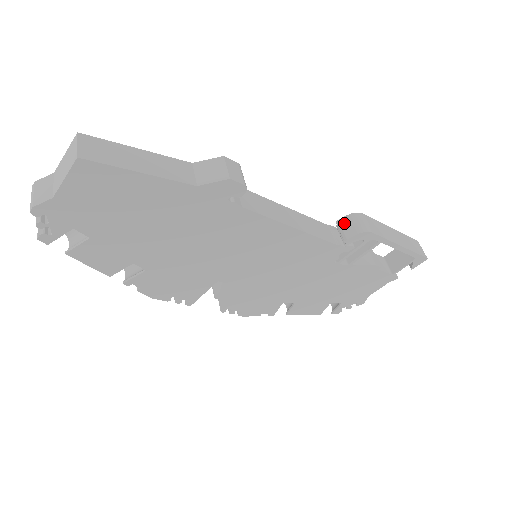
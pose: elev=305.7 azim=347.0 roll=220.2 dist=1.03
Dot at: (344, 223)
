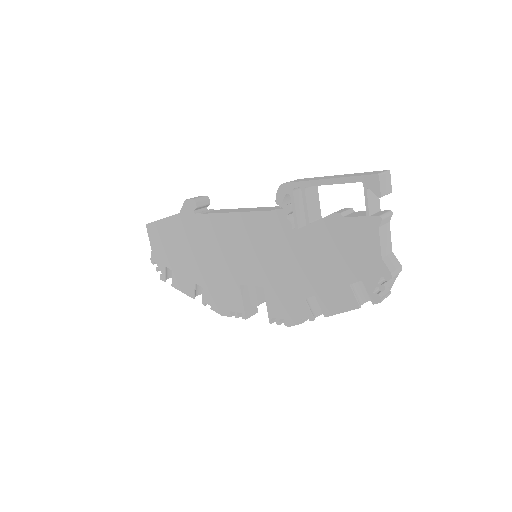
Dot at: occluded
